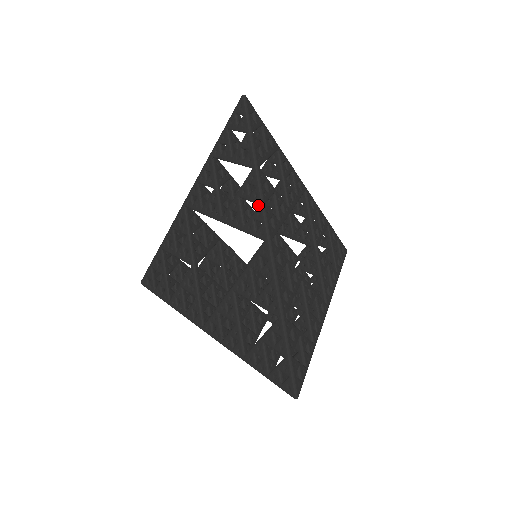
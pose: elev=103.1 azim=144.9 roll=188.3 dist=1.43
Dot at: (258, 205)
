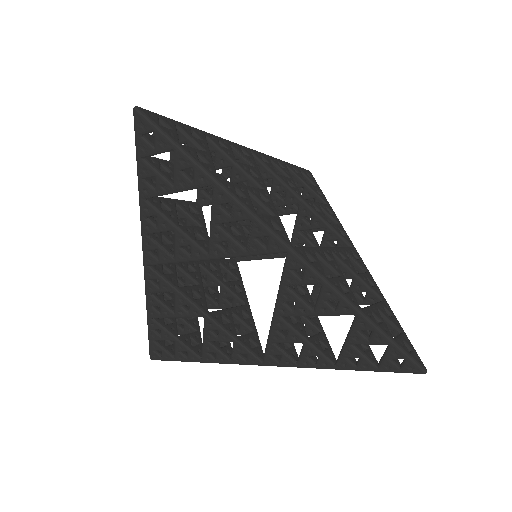
Dot at: (250, 221)
